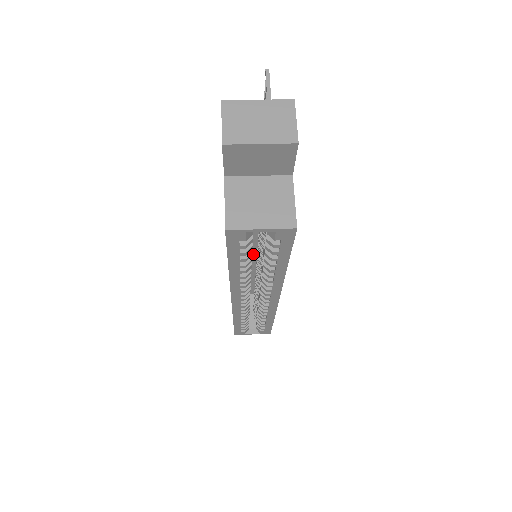
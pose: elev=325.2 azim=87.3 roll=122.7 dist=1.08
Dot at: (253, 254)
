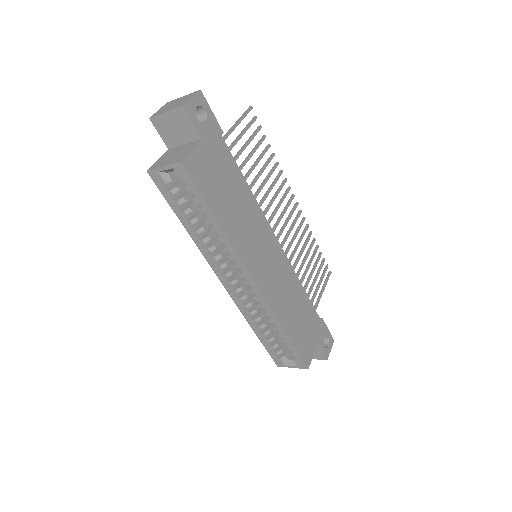
Dot at: occluded
